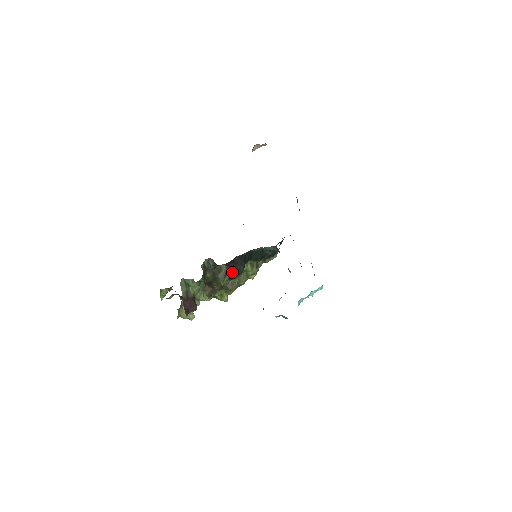
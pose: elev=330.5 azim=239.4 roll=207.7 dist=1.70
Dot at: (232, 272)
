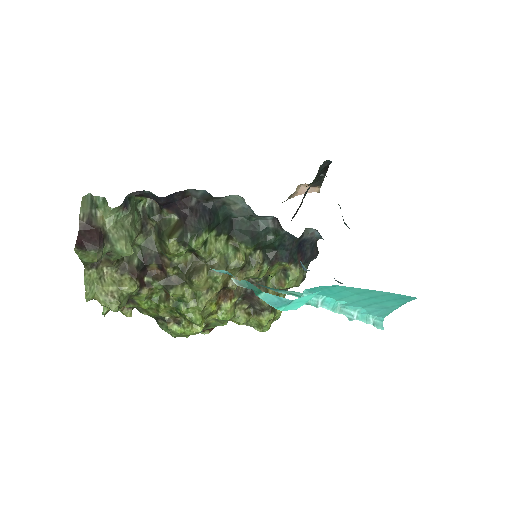
Dot at: (187, 228)
